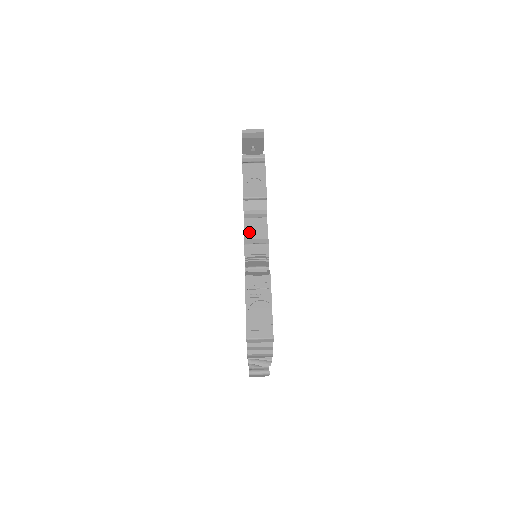
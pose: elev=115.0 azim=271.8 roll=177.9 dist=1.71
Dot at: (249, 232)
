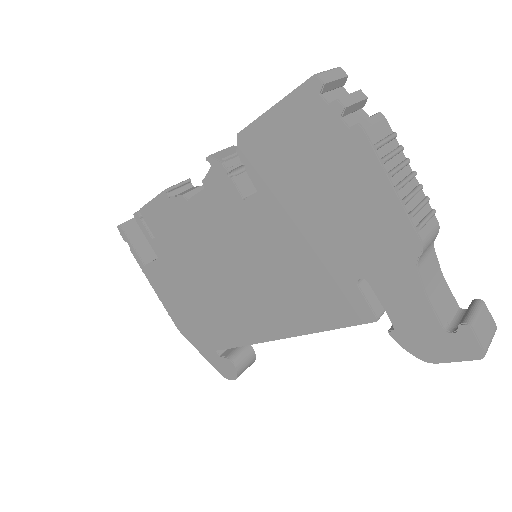
Dot at: occluded
